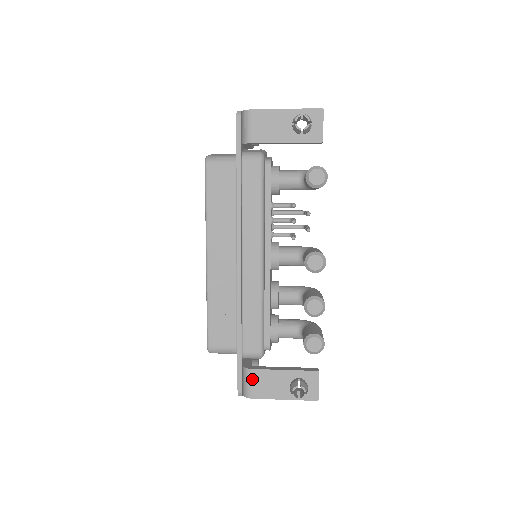
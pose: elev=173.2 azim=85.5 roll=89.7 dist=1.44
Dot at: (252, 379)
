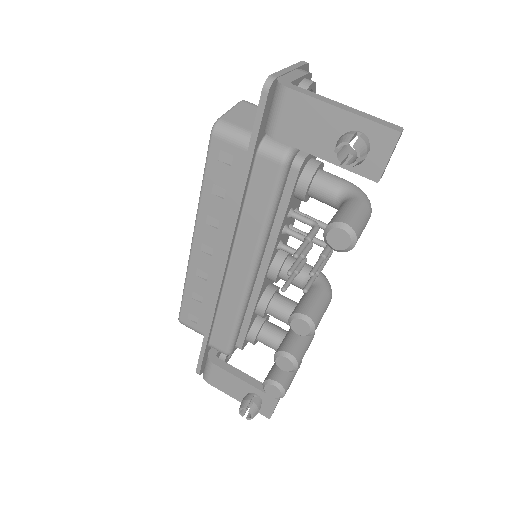
Dot at: (211, 370)
